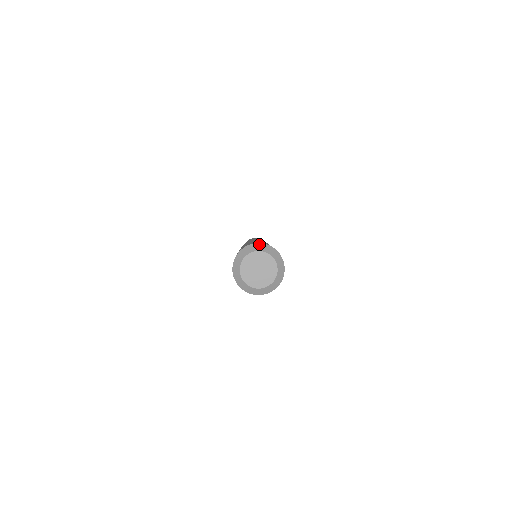
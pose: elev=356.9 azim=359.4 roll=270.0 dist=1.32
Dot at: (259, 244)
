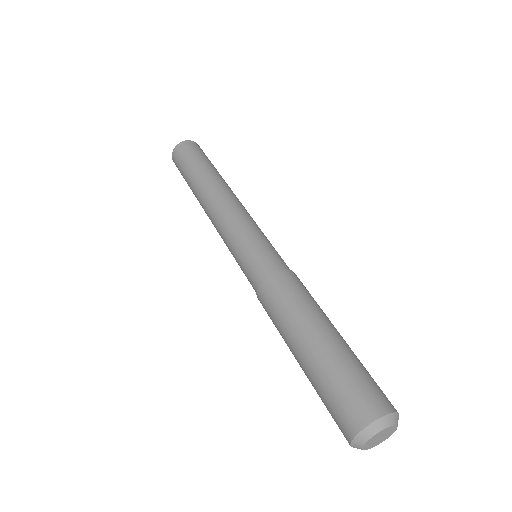
Dot at: (378, 422)
